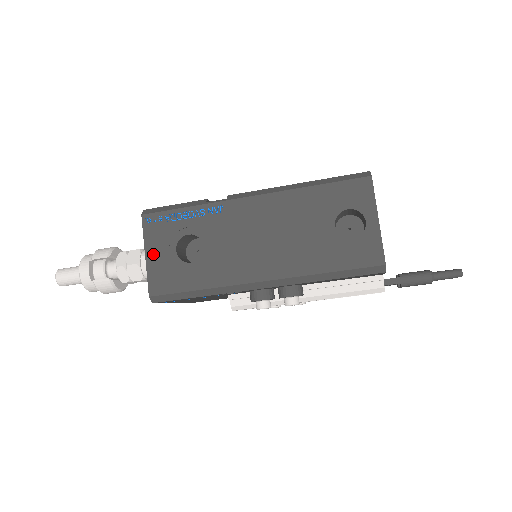
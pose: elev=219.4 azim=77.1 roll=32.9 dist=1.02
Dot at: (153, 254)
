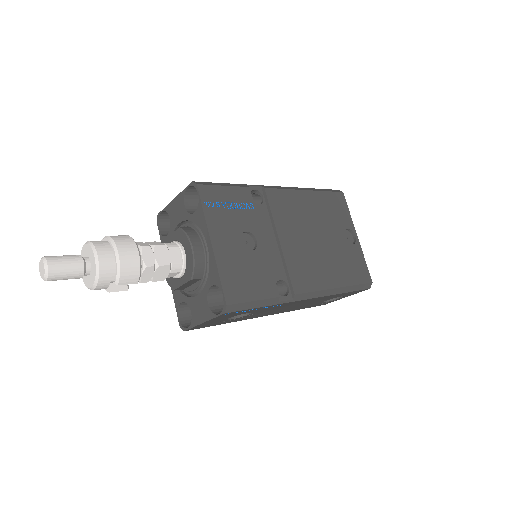
Dot at: (210, 322)
